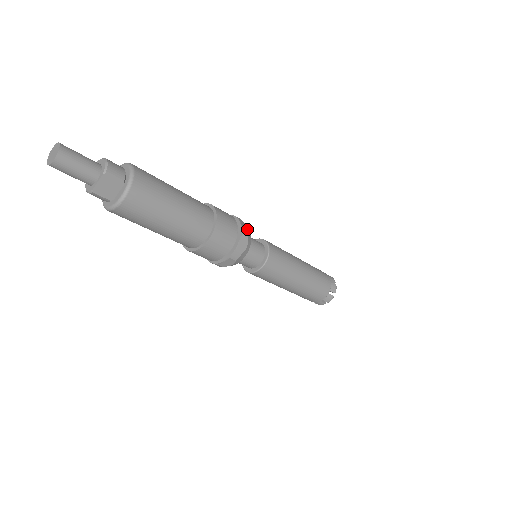
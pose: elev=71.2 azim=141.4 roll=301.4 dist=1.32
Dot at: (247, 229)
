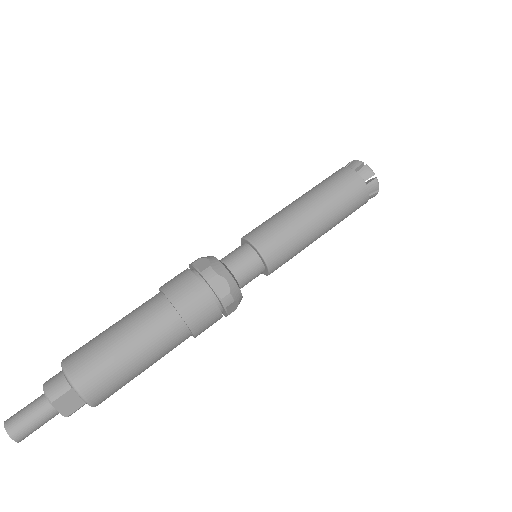
Dot at: (210, 267)
